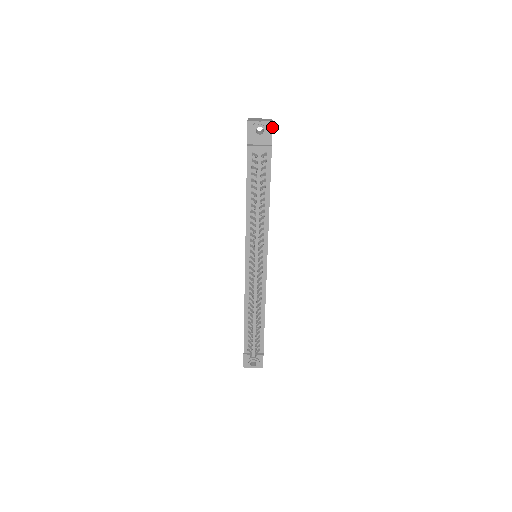
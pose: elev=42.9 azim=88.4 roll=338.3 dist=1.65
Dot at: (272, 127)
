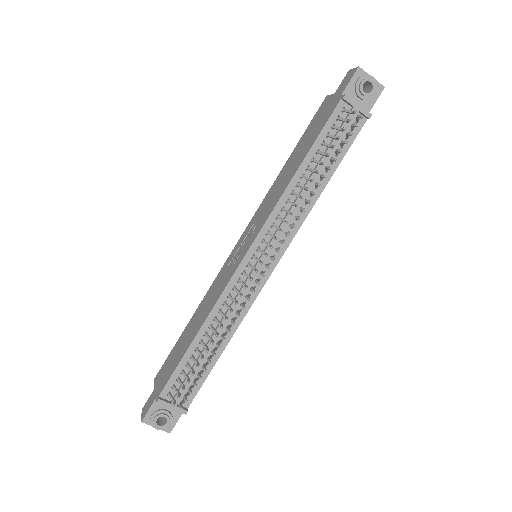
Dot at: (380, 94)
